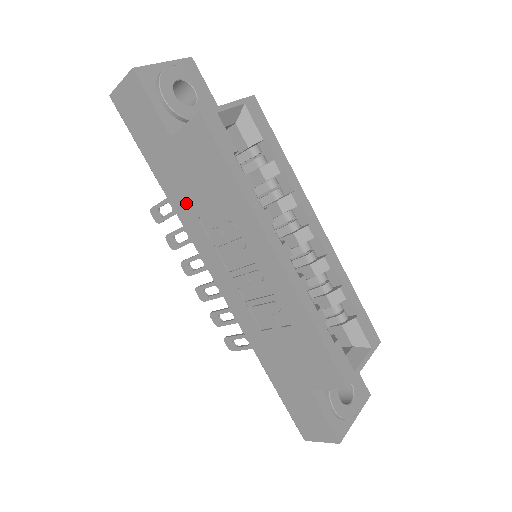
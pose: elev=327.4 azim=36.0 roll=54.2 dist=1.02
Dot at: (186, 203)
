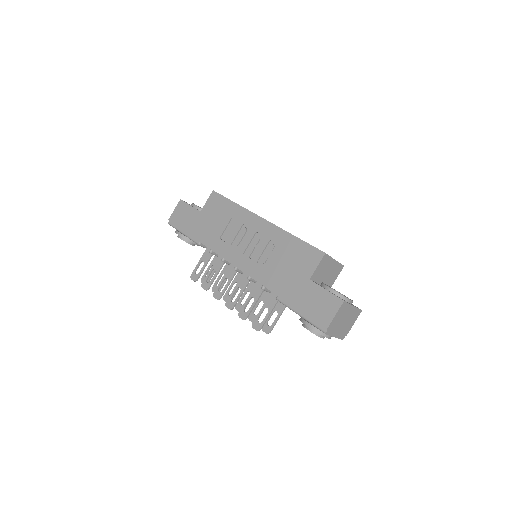
Dot at: (212, 236)
